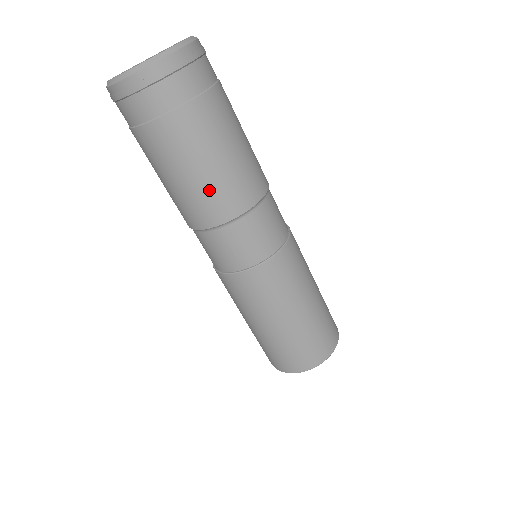
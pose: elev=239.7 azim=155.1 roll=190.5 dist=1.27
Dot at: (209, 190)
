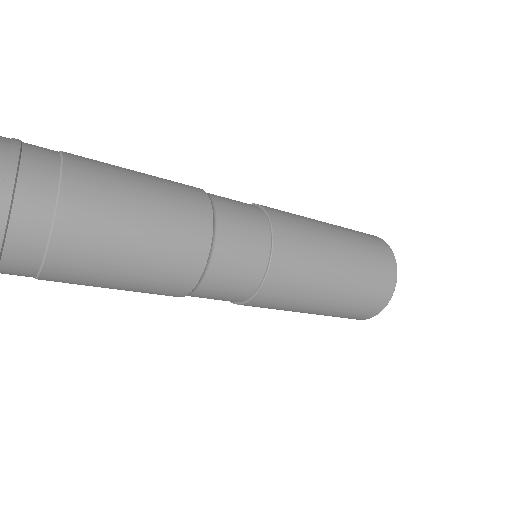
Dot at: (164, 250)
